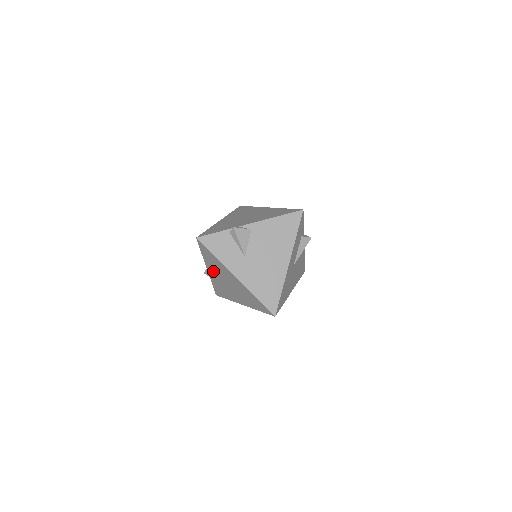
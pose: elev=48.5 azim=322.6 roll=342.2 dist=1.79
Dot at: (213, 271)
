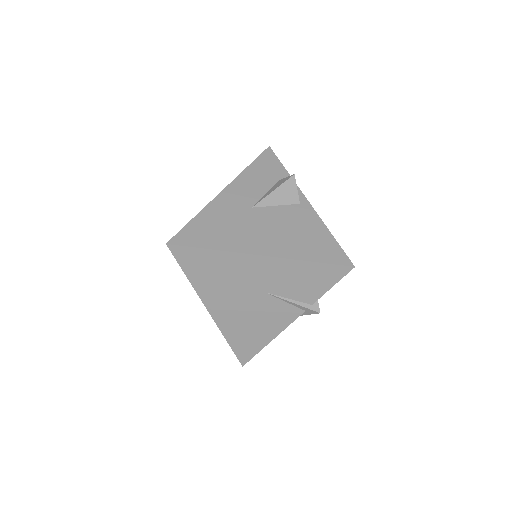
Dot at: occluded
